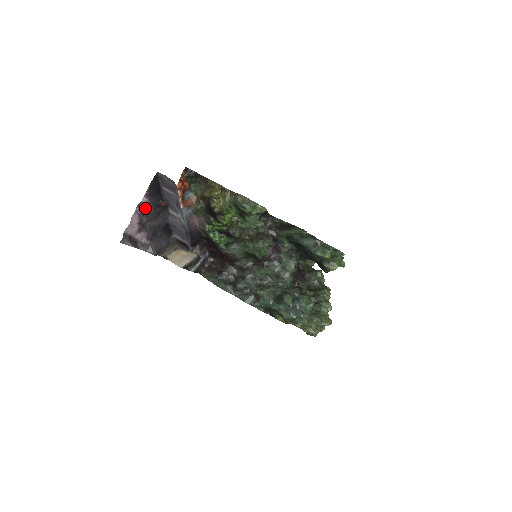
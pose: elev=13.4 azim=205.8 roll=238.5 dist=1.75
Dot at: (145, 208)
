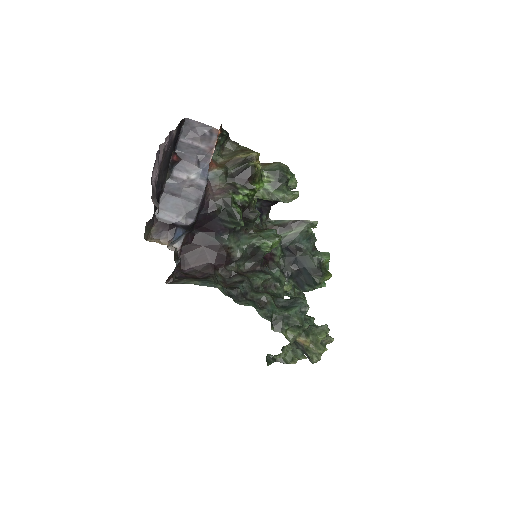
Dot at: (169, 144)
